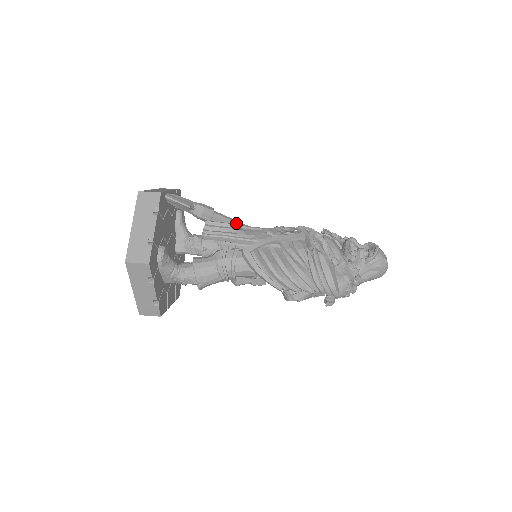
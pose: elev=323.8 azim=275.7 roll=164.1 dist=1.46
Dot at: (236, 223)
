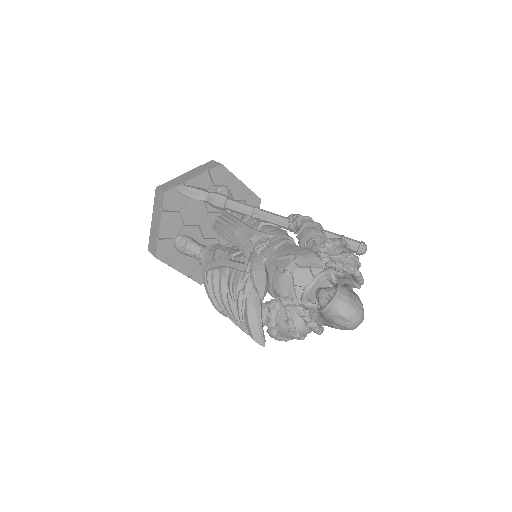
Dot at: (252, 212)
